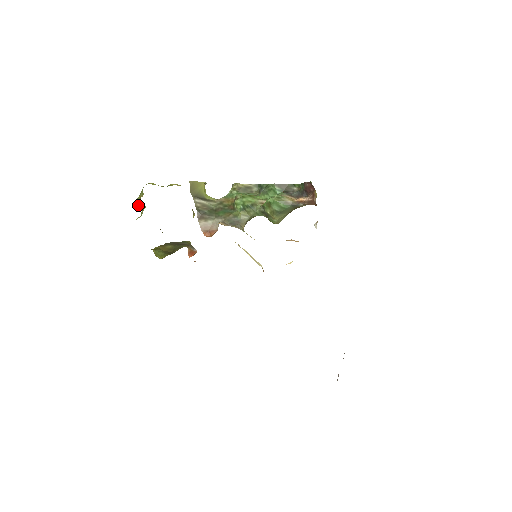
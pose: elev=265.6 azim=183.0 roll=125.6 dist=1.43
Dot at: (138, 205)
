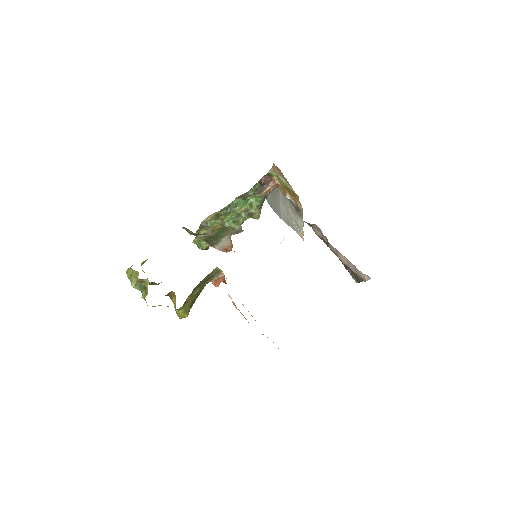
Dot at: (136, 287)
